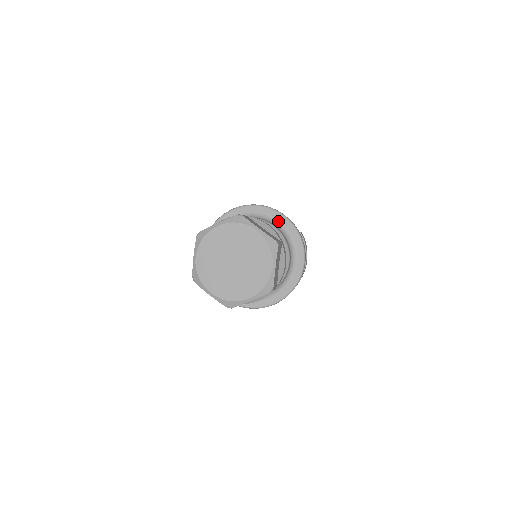
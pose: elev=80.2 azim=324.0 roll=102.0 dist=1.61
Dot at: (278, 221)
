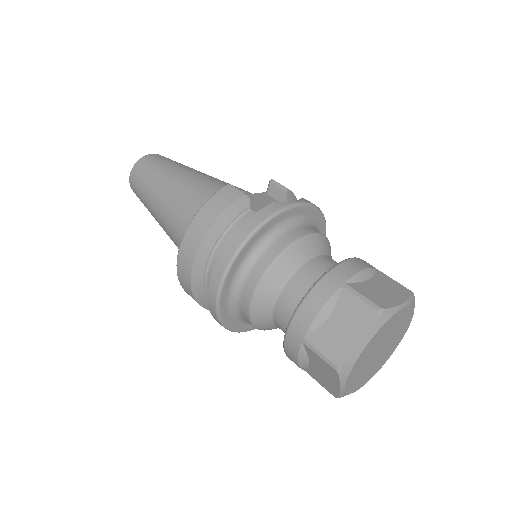
Dot at: (296, 216)
